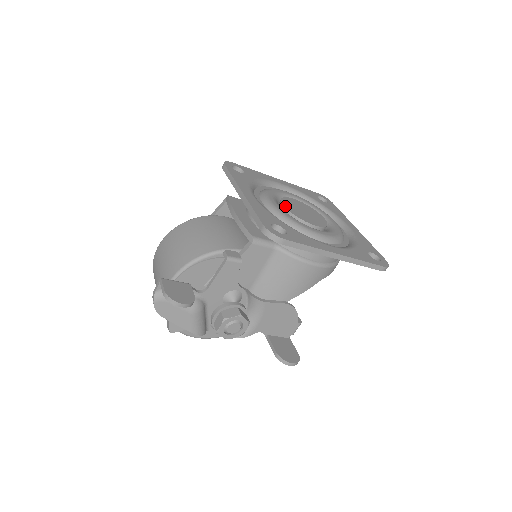
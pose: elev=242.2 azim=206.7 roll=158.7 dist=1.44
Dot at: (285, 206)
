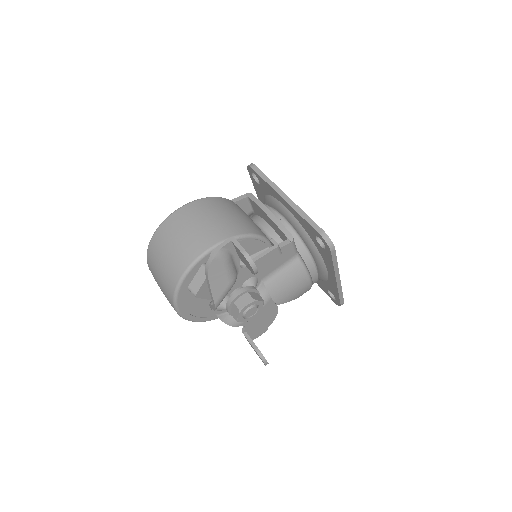
Dot at: occluded
